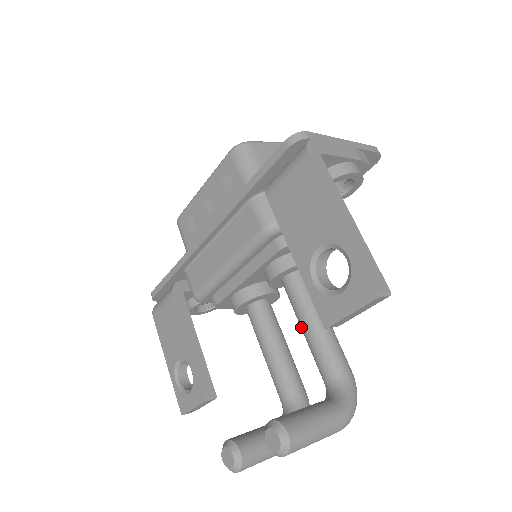
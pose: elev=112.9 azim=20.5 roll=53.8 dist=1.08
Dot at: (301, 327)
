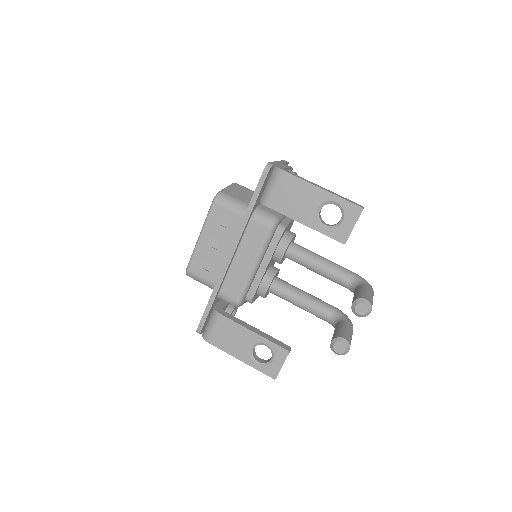
Dot at: (314, 269)
